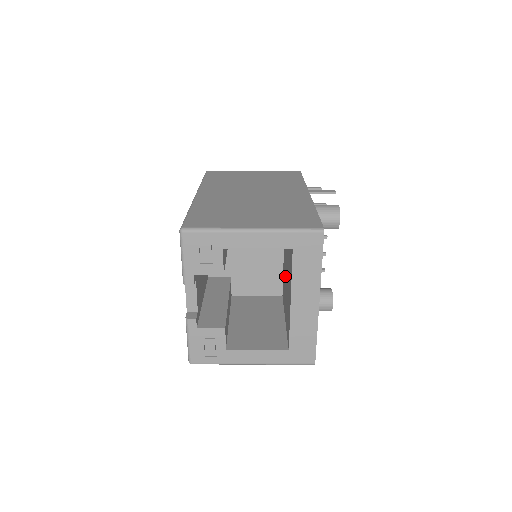
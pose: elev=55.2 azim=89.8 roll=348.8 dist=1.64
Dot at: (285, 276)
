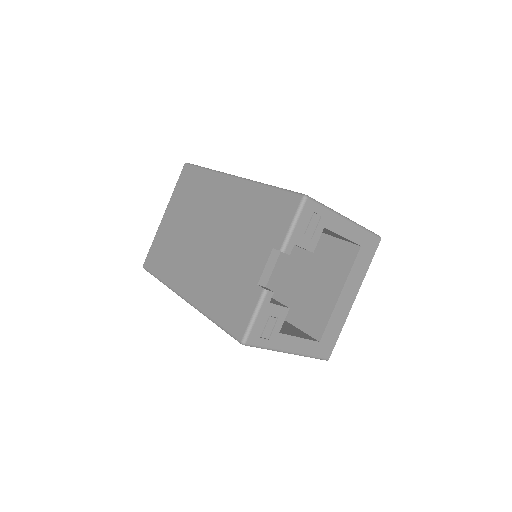
Dot at: (291, 279)
